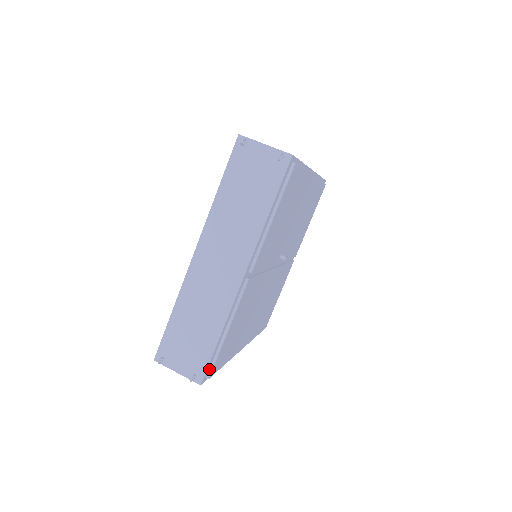
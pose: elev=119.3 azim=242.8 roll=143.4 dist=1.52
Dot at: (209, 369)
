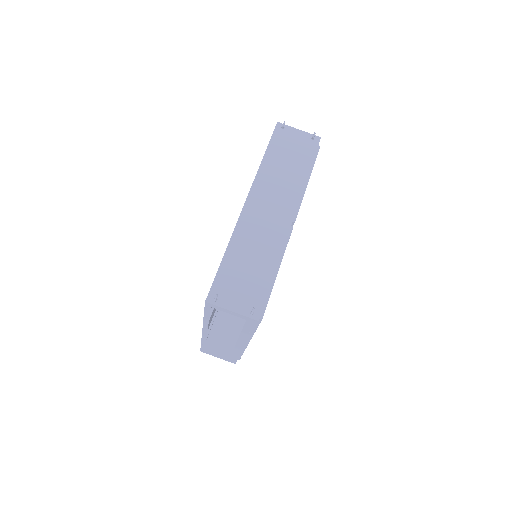
Dot at: occluded
